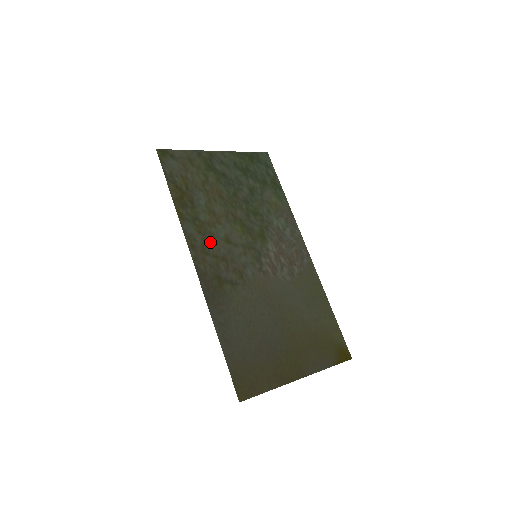
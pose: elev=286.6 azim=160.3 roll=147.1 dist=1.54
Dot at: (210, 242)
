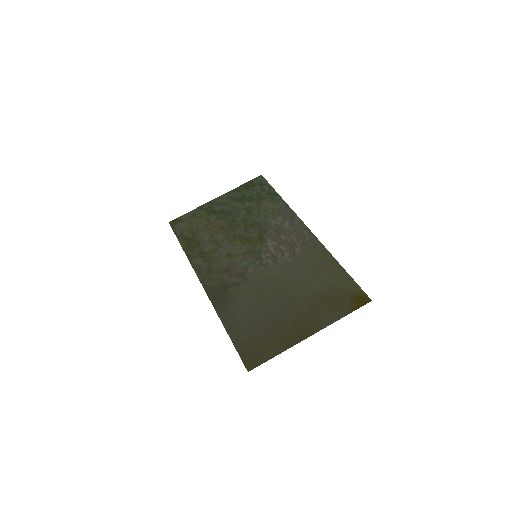
Dot at: (214, 264)
